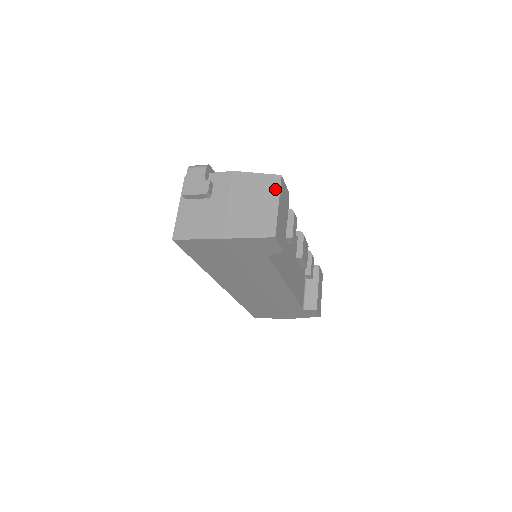
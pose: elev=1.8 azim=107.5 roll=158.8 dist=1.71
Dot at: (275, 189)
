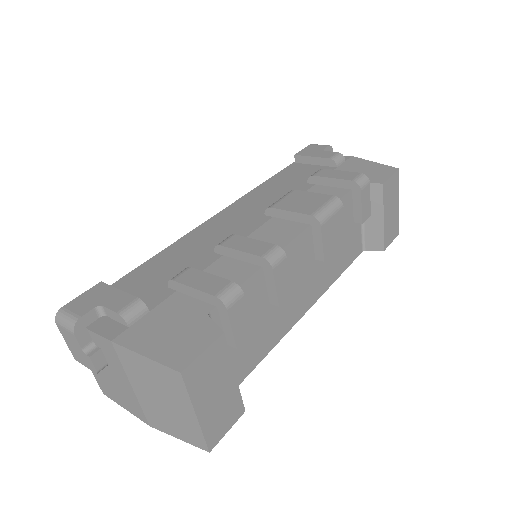
Dot at: (181, 392)
